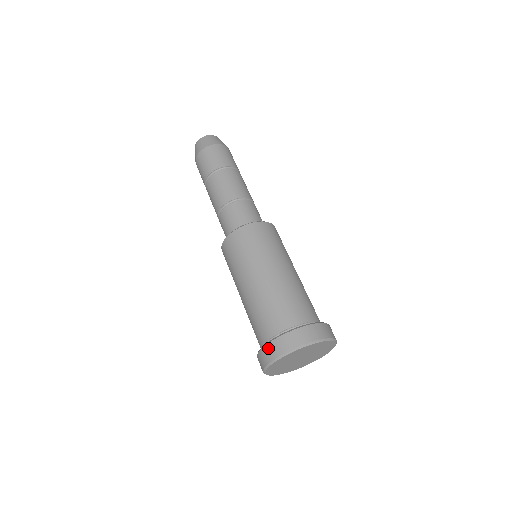
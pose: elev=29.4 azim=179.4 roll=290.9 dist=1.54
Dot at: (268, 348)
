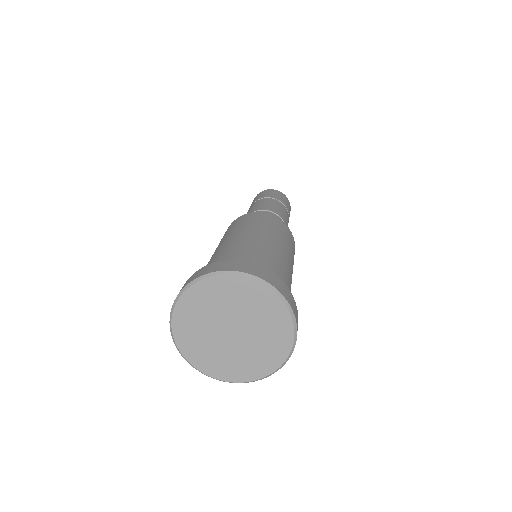
Dot at: occluded
